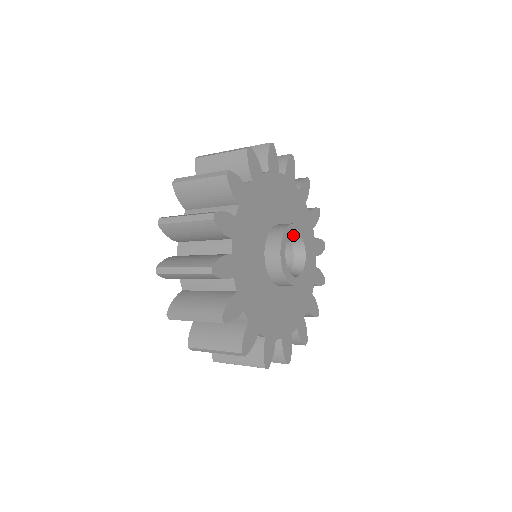
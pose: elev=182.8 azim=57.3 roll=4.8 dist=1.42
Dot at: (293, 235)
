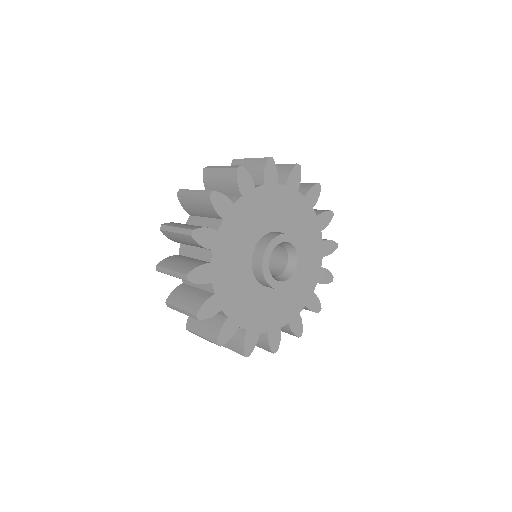
Dot at: (289, 246)
